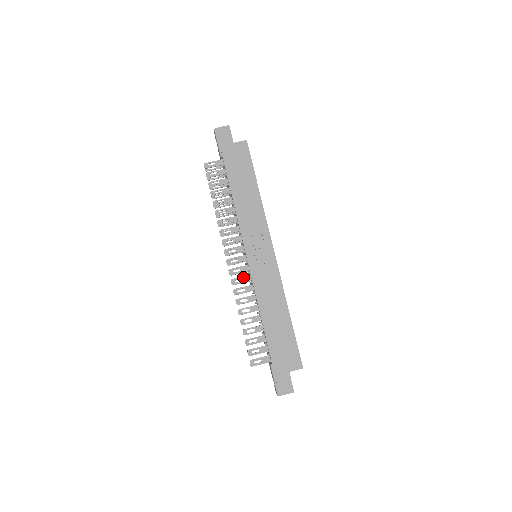
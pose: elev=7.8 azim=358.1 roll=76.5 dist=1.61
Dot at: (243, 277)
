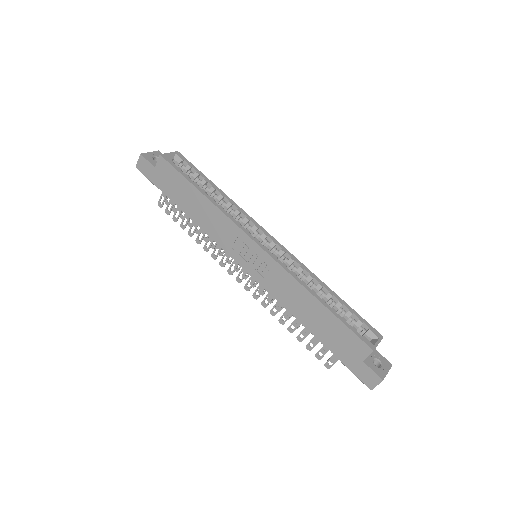
Dot at: (259, 287)
